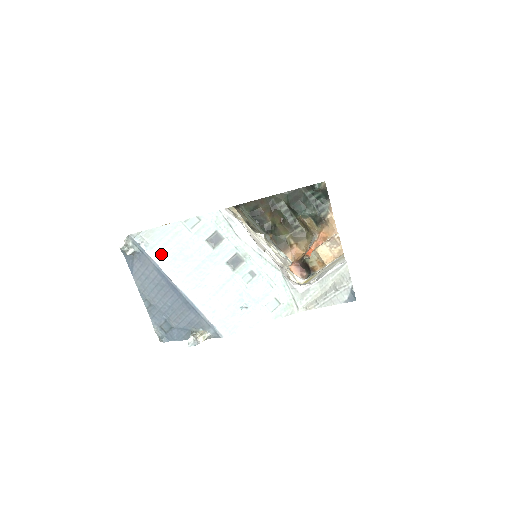
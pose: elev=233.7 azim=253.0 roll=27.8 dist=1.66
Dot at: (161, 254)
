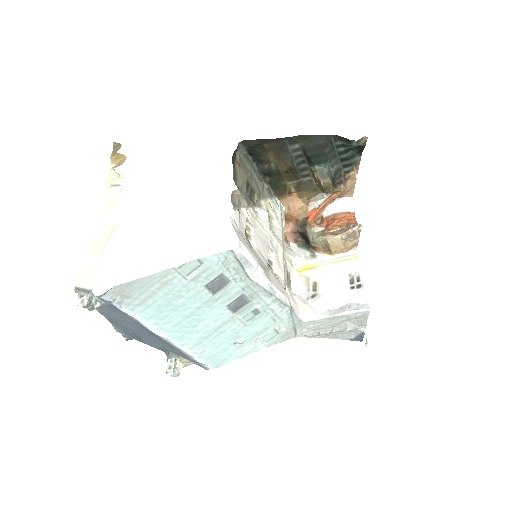
Dot at: (142, 308)
